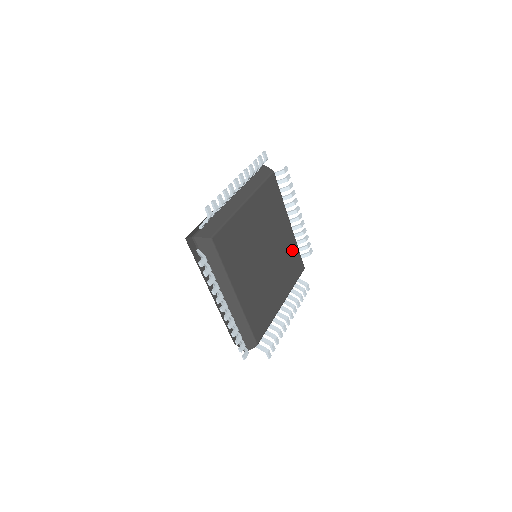
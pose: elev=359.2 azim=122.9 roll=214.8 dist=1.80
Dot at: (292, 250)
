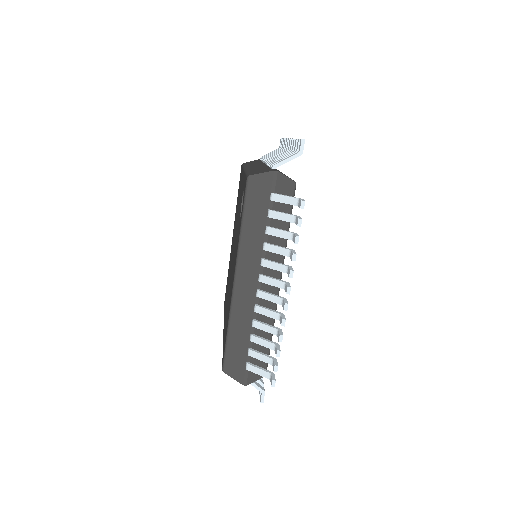
Dot at: occluded
